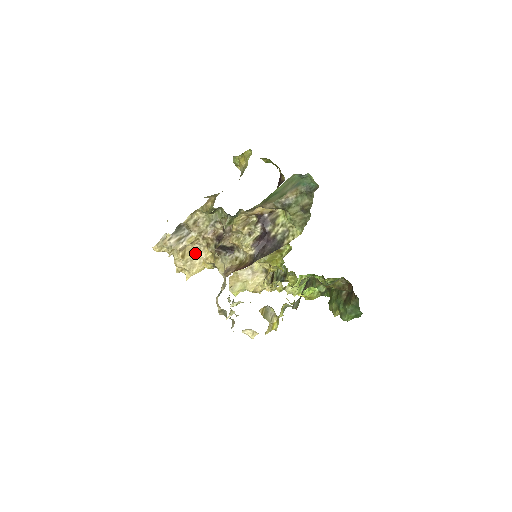
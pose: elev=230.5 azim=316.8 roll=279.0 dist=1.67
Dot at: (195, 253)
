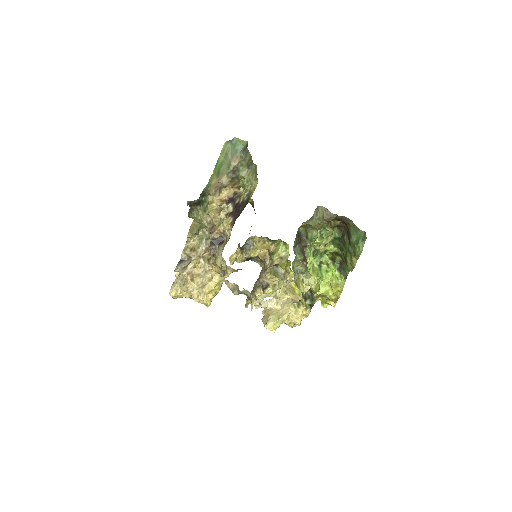
Dot at: (203, 276)
